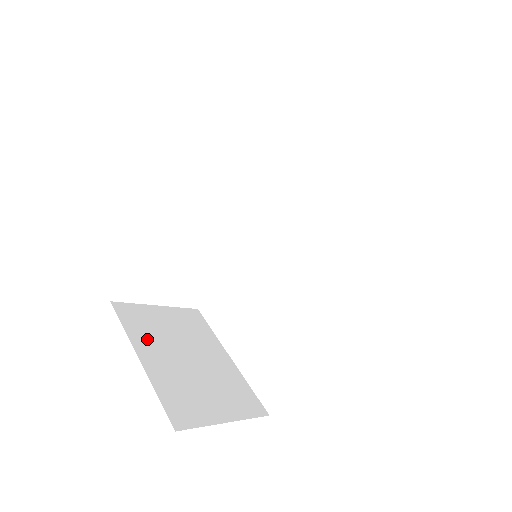
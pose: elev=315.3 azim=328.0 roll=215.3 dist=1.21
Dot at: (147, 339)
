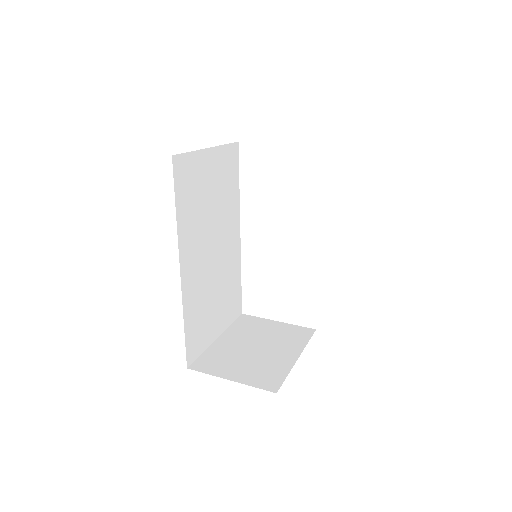
Dot at: (239, 332)
